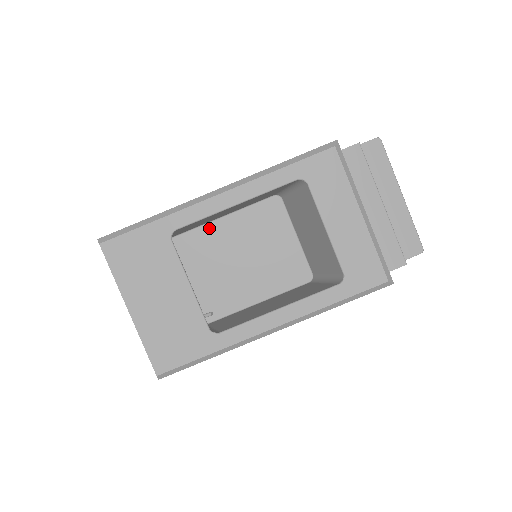
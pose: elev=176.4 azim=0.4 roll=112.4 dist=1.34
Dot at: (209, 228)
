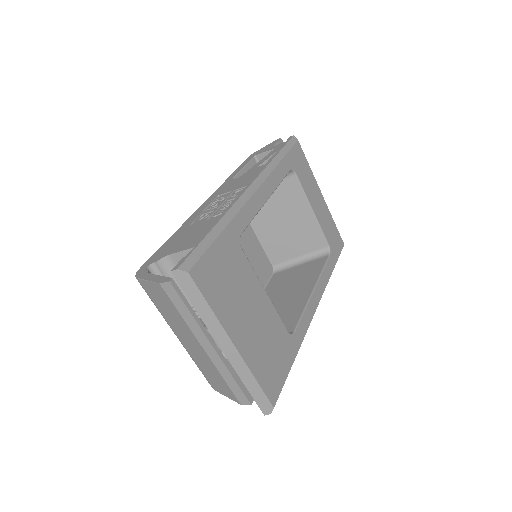
Dot at: occluded
